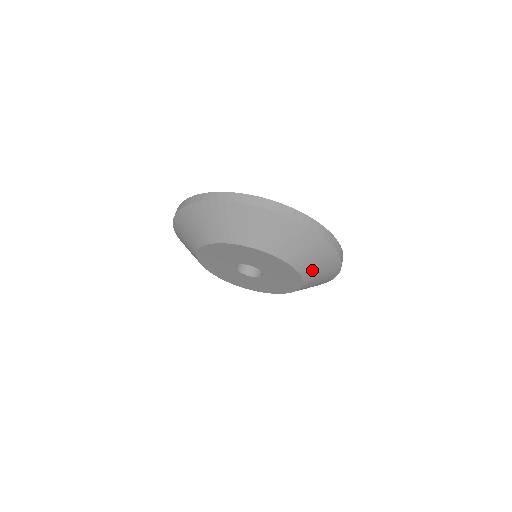
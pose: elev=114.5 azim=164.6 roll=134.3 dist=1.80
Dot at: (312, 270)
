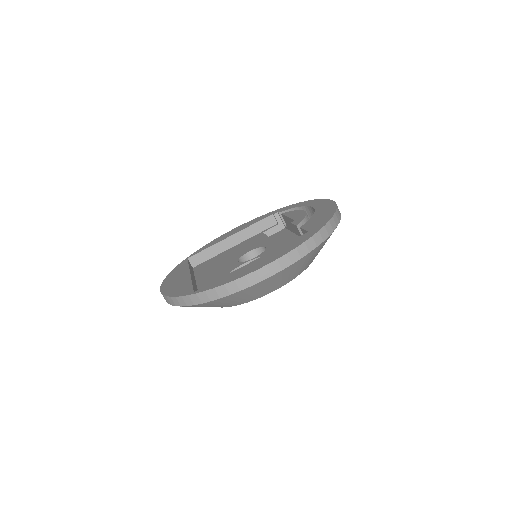
Dot at: (302, 268)
